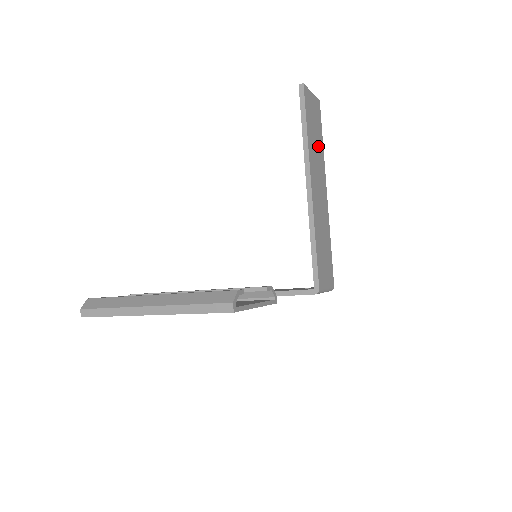
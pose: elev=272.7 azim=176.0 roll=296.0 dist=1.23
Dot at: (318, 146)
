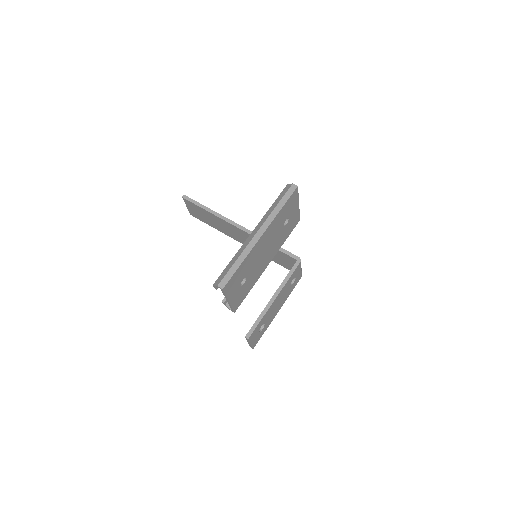
Dot at: occluded
